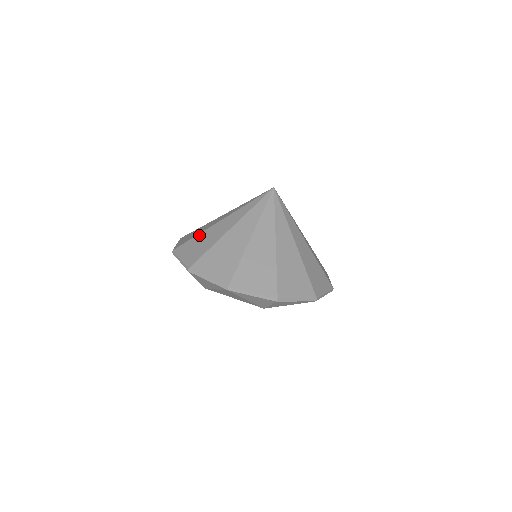
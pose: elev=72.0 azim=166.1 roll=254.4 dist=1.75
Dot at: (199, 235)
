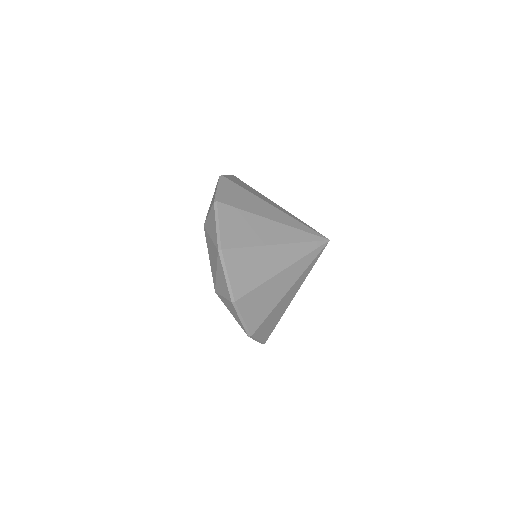
Dot at: (253, 250)
